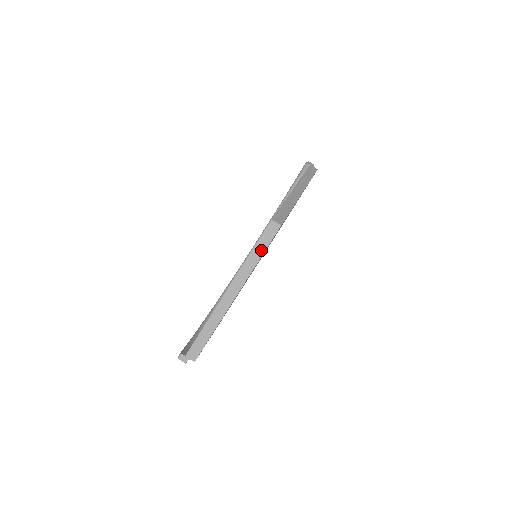
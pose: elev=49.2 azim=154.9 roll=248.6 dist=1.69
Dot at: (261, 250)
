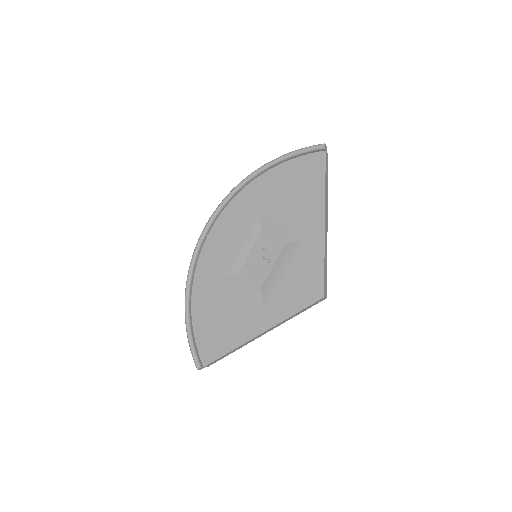
Dot at: occluded
